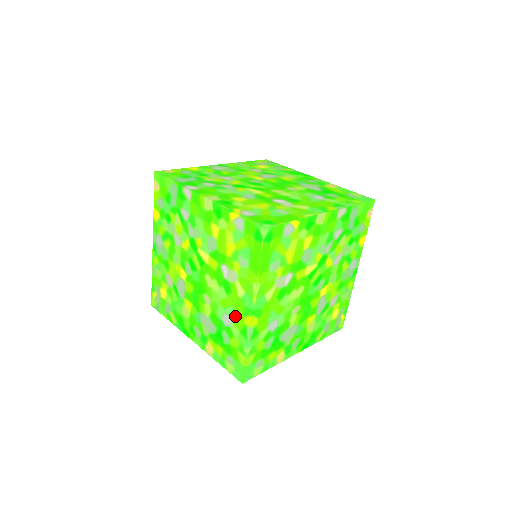
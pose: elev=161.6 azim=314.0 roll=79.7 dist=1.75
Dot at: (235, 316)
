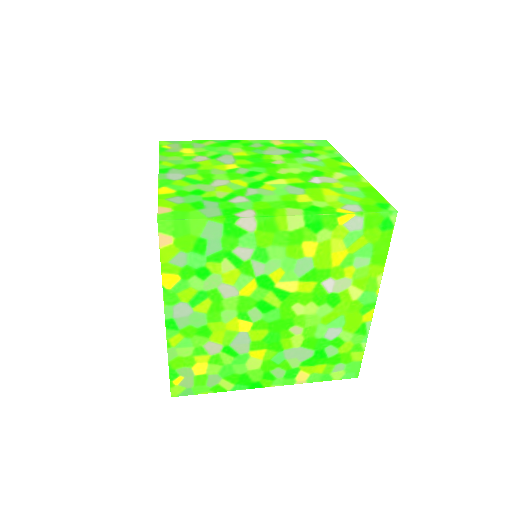
Dot at: (347, 322)
